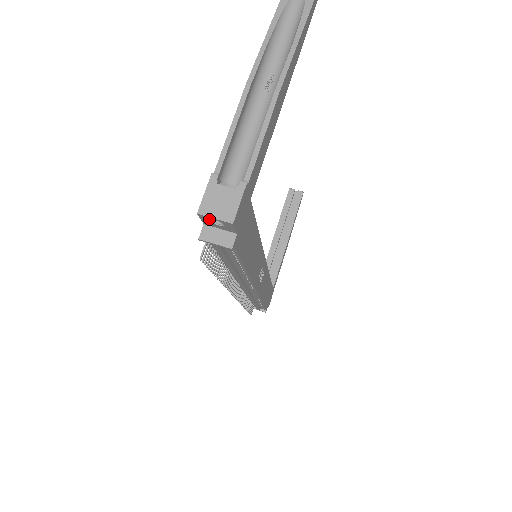
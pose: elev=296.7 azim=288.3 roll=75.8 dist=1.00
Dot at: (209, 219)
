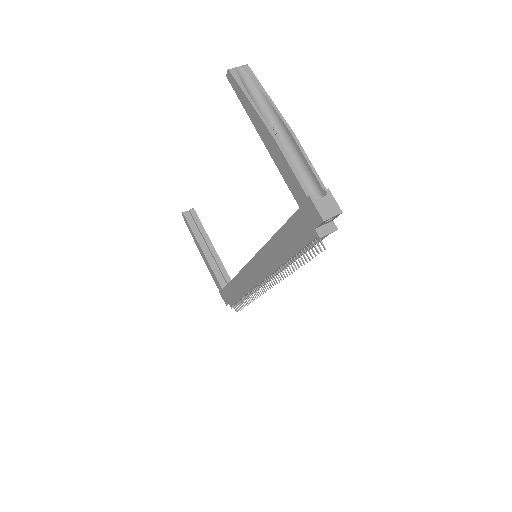
Dot at: (327, 221)
